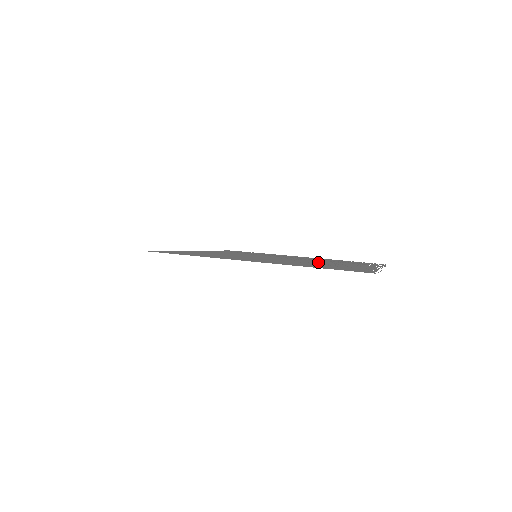
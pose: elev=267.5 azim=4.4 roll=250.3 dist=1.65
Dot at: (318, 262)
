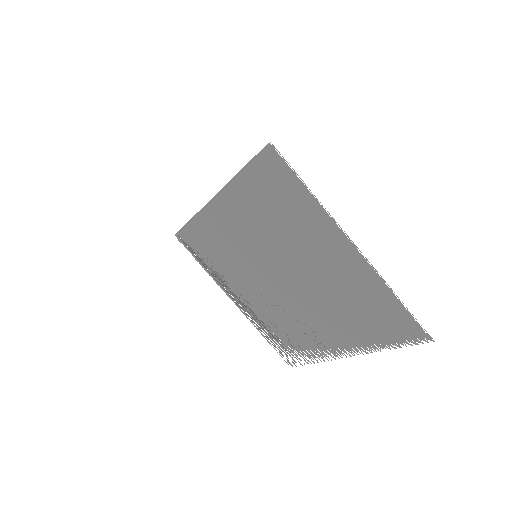
Dot at: (312, 307)
